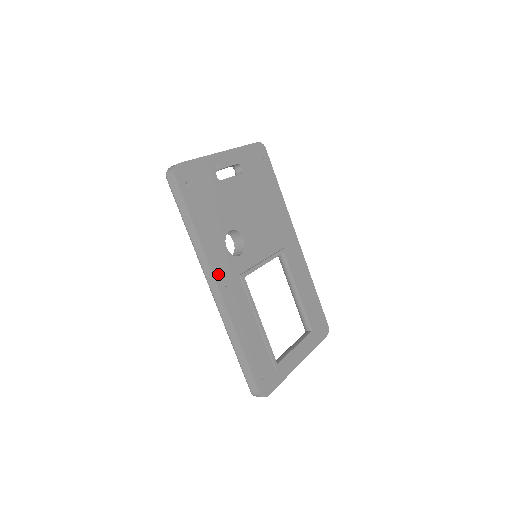
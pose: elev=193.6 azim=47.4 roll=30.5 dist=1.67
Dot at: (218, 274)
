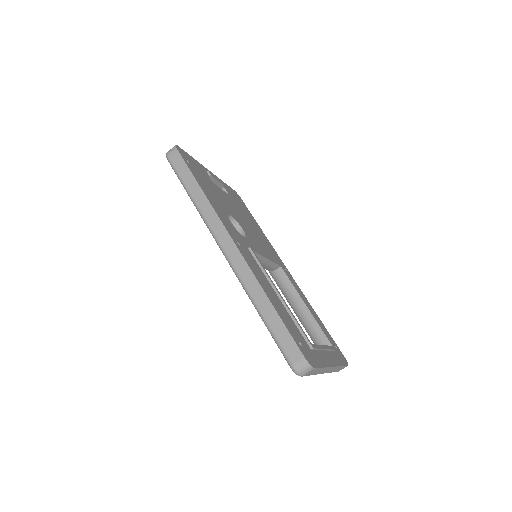
Dot at: (229, 231)
